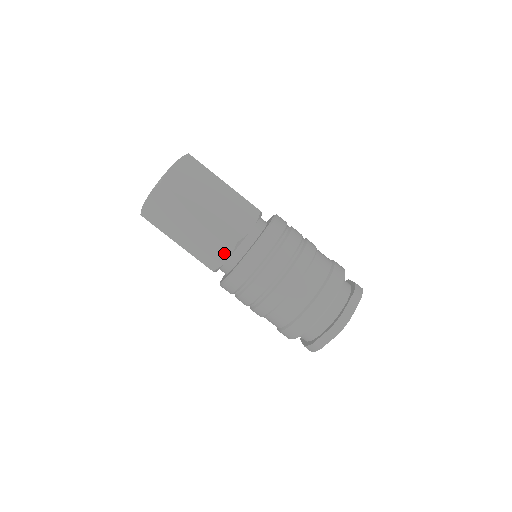
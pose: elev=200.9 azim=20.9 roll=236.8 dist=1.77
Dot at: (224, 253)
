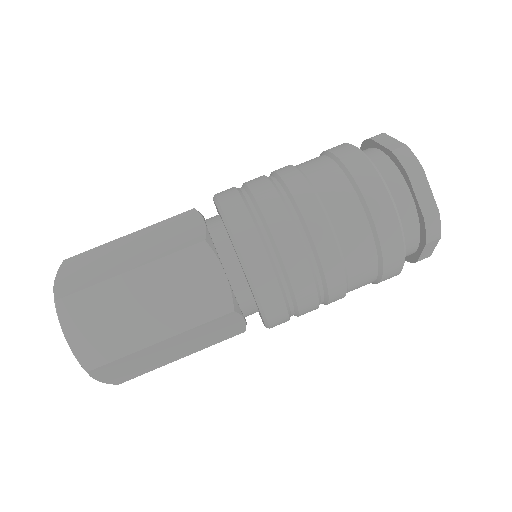
Dot at: (212, 273)
